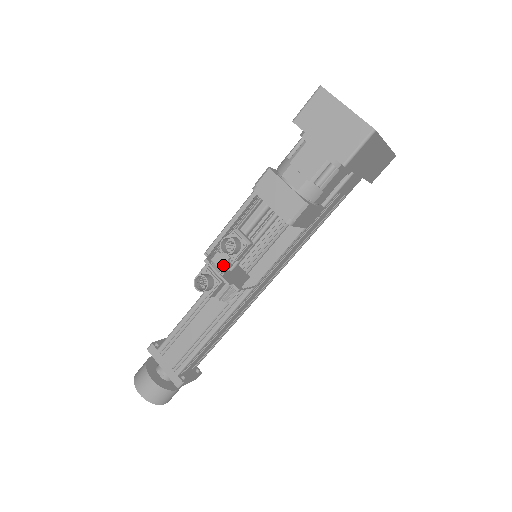
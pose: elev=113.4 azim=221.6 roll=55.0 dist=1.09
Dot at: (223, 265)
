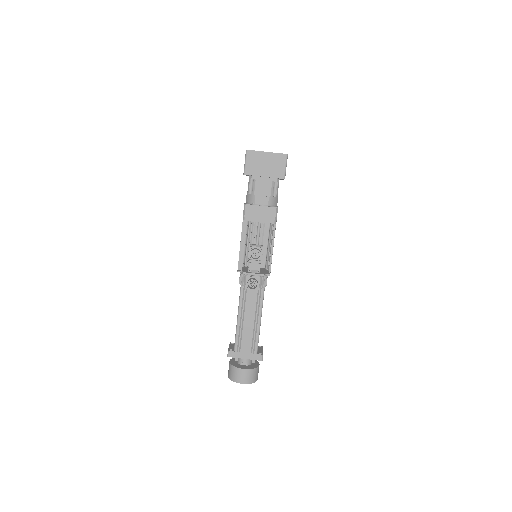
Dot at: (257, 267)
